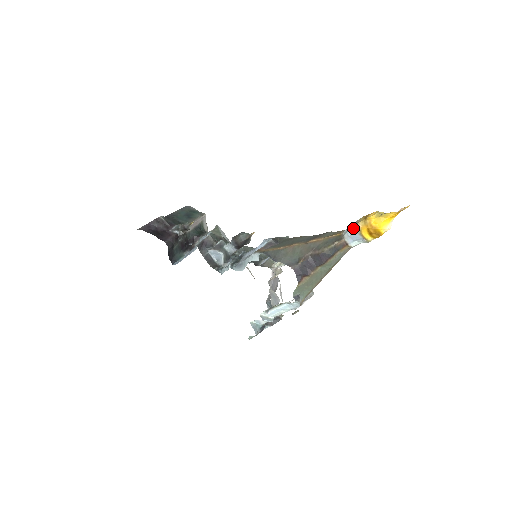
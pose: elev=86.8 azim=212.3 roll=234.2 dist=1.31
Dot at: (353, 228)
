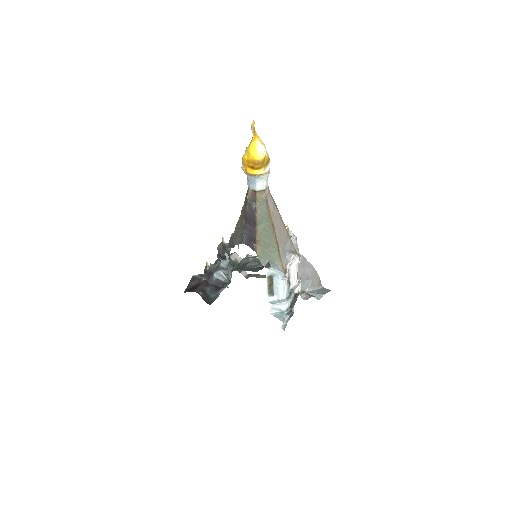
Dot at: occluded
